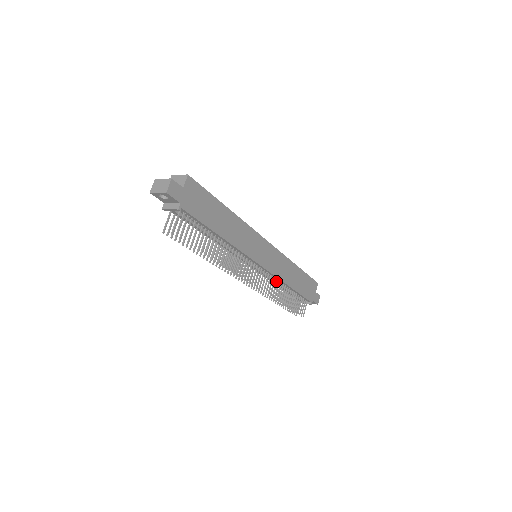
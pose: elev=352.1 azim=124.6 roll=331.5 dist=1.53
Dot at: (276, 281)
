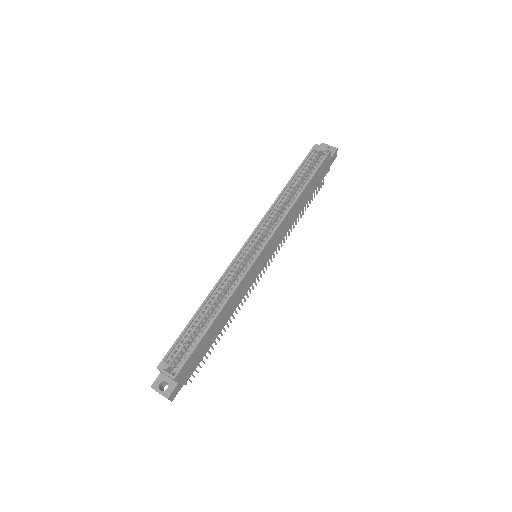
Dot at: occluded
